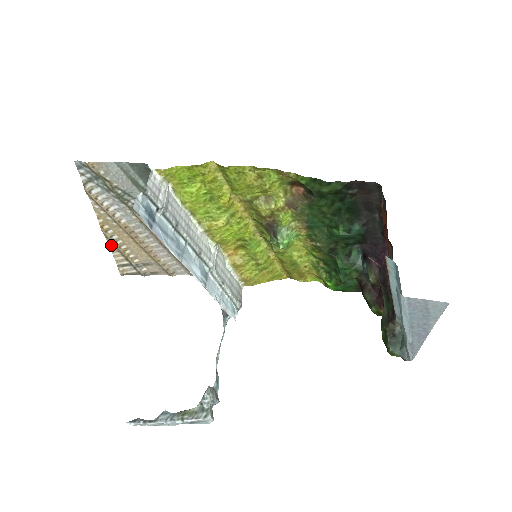
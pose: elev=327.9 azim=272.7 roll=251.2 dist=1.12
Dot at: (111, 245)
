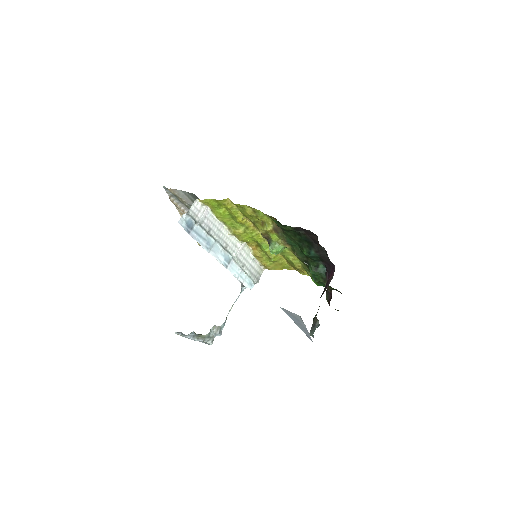
Dot at: occluded
